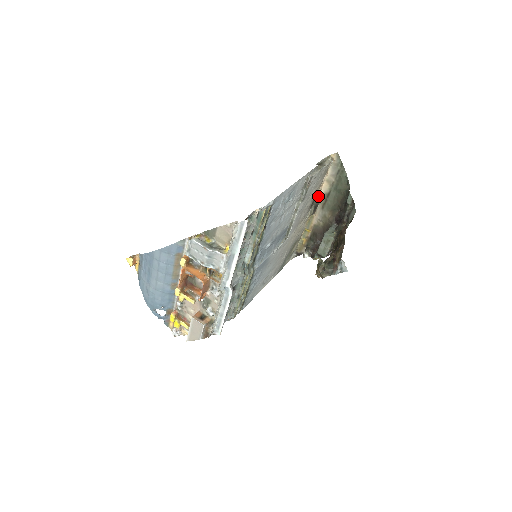
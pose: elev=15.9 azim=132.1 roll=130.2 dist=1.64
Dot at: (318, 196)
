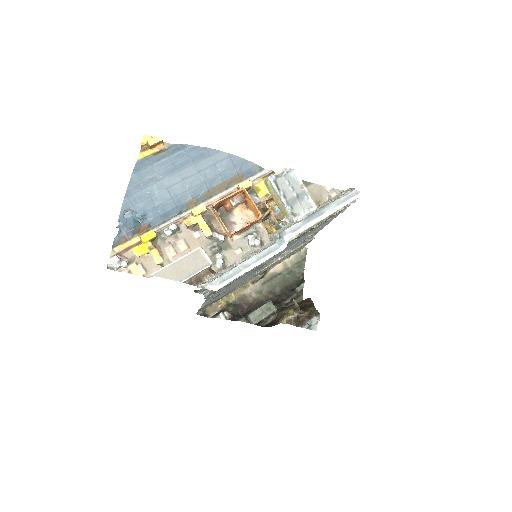
Dot at: (268, 270)
